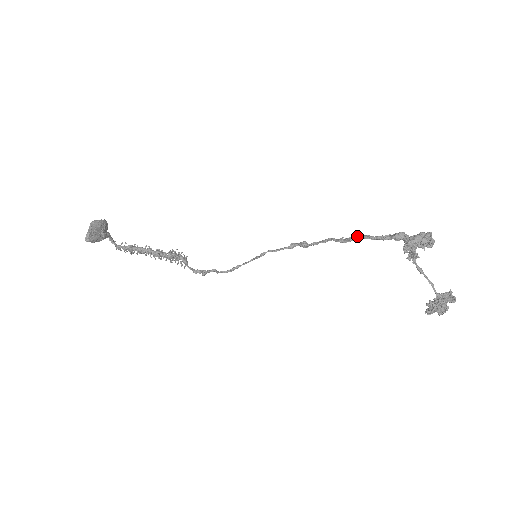
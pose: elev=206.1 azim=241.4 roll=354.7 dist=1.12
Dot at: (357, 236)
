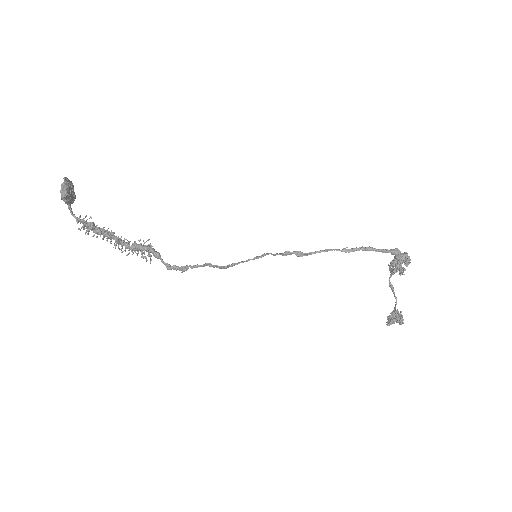
Dot at: (362, 247)
